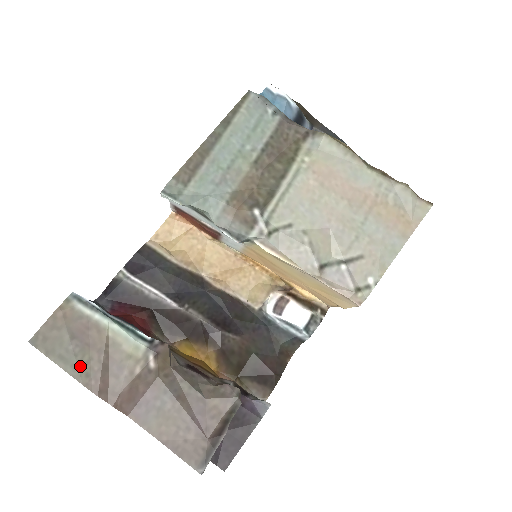
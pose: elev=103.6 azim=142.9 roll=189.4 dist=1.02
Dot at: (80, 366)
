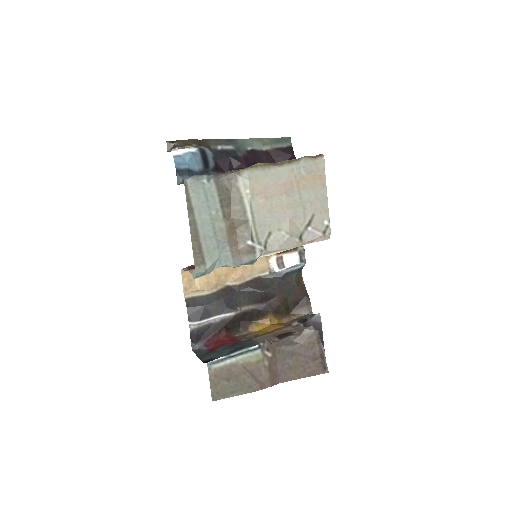
Dot at: (243, 387)
